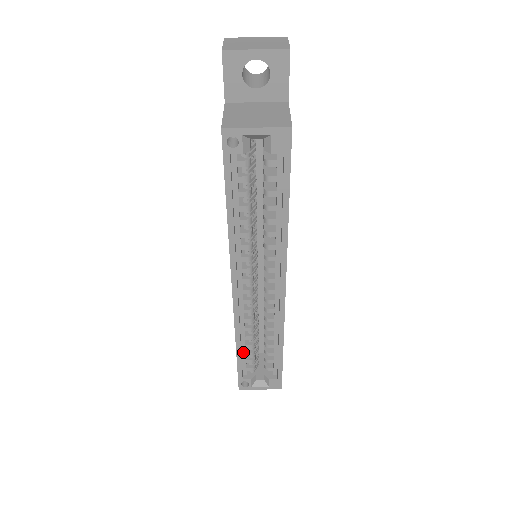
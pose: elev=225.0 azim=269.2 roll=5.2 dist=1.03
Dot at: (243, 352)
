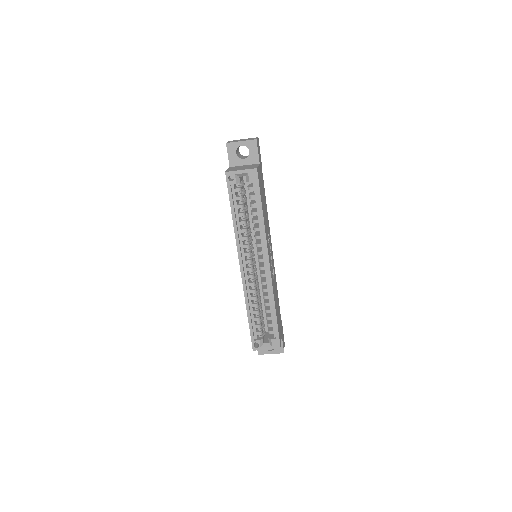
Dot at: (252, 318)
